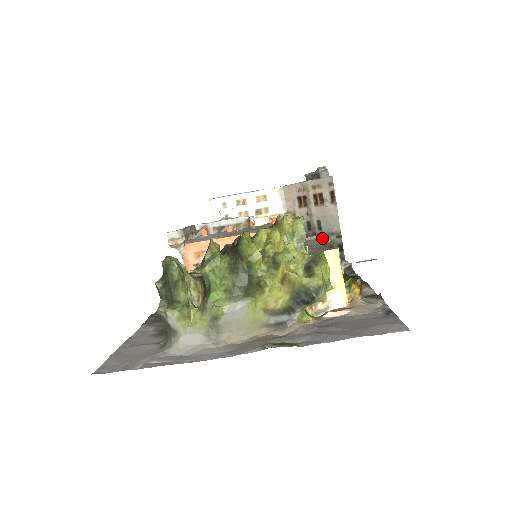
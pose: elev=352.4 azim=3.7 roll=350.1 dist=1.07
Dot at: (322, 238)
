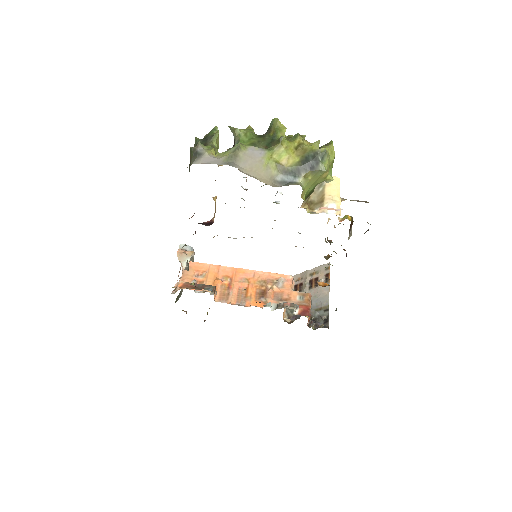
Dot at: occluded
